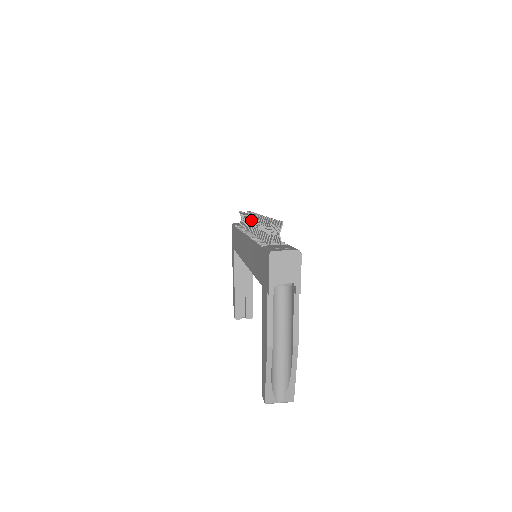
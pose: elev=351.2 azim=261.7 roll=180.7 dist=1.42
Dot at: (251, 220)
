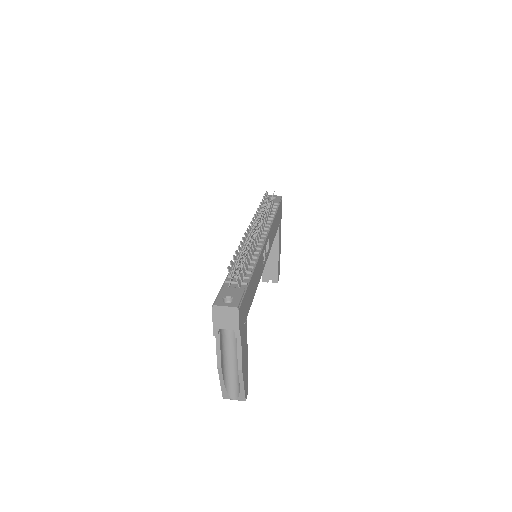
Dot at: occluded
